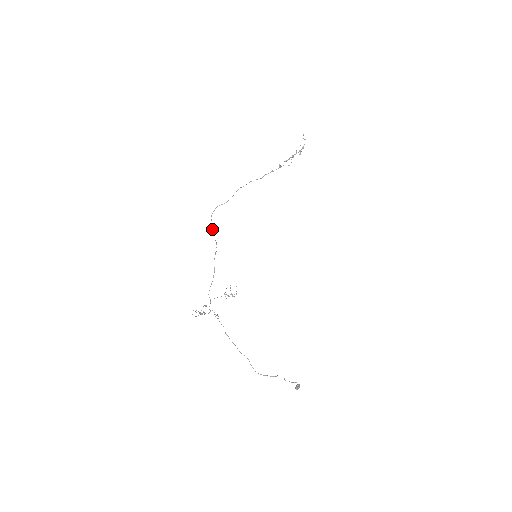
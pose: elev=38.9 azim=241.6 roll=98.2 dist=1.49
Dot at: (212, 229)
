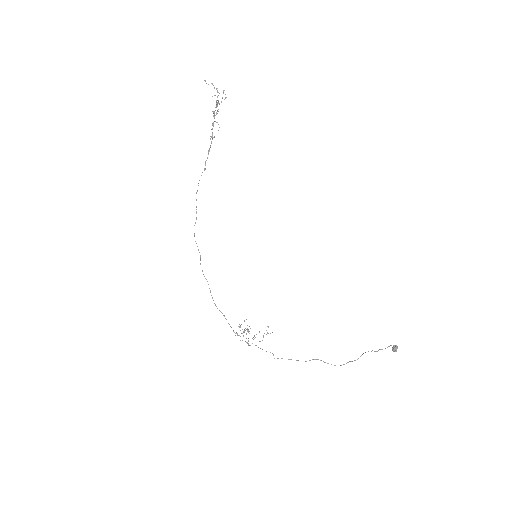
Dot at: occluded
